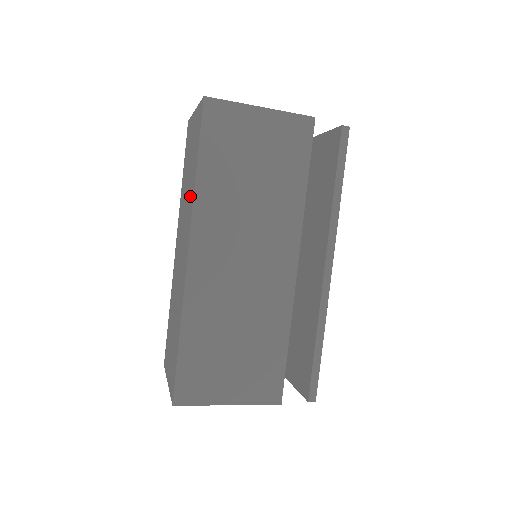
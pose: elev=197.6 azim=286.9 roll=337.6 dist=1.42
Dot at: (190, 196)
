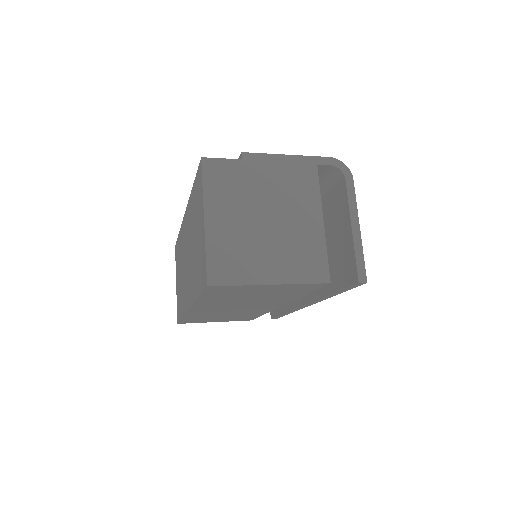
Dot at: (193, 280)
